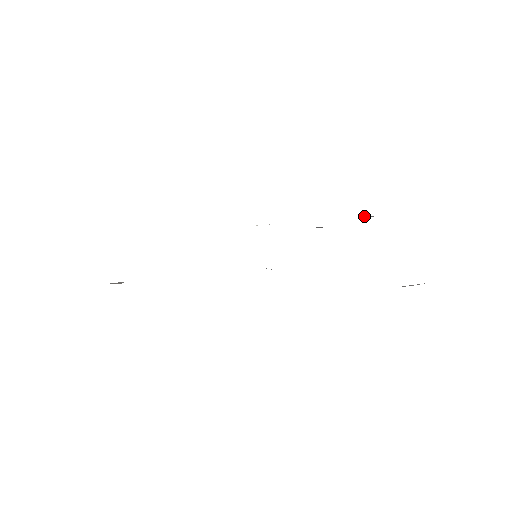
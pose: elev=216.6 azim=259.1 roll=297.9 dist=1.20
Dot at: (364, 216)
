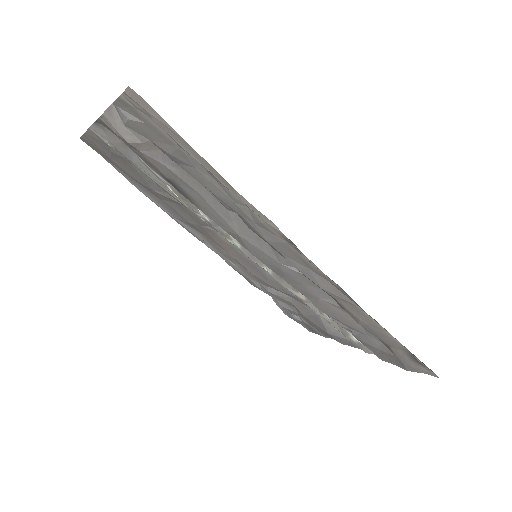
Dot at: (293, 314)
